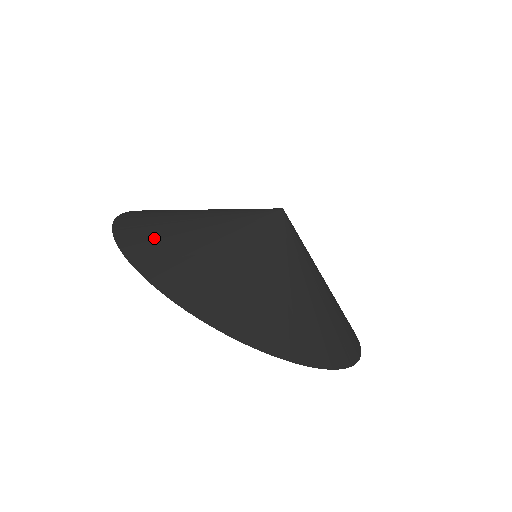
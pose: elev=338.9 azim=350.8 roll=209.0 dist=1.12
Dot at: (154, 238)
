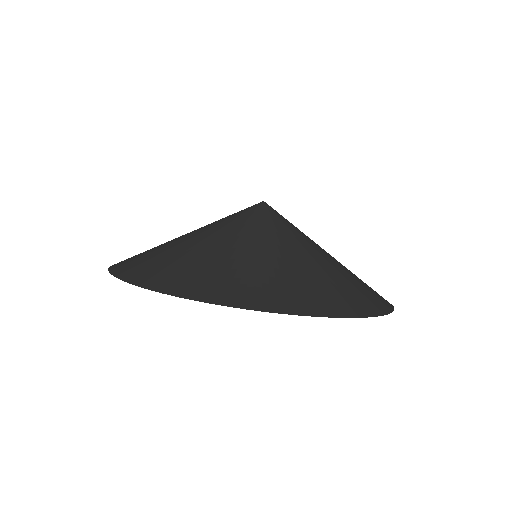
Dot at: occluded
